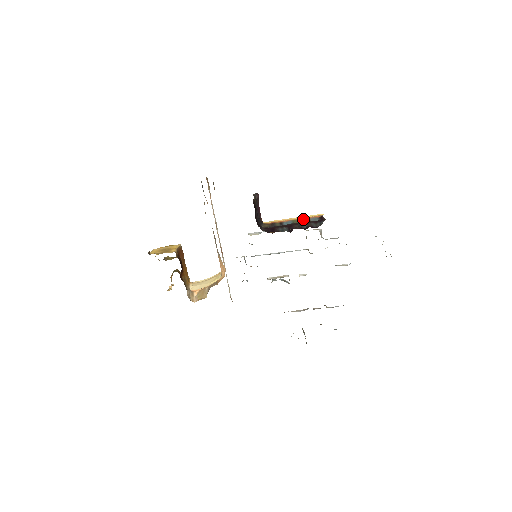
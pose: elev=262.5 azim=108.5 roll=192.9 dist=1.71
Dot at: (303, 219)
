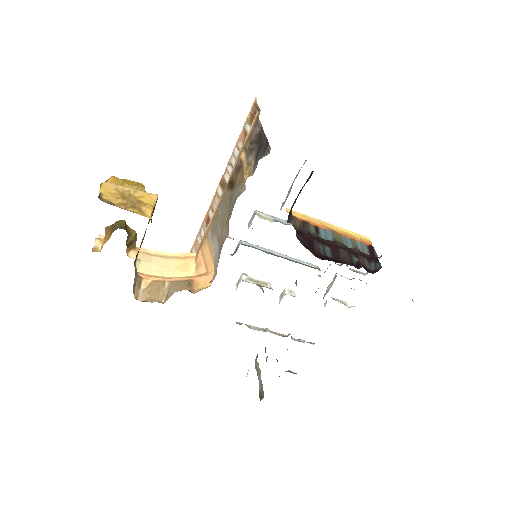
Dot at: (347, 237)
